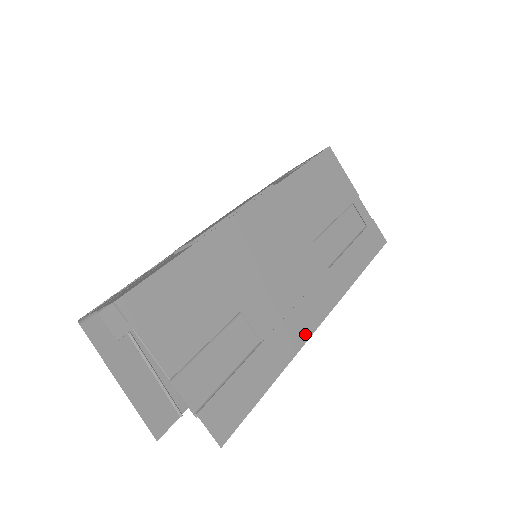
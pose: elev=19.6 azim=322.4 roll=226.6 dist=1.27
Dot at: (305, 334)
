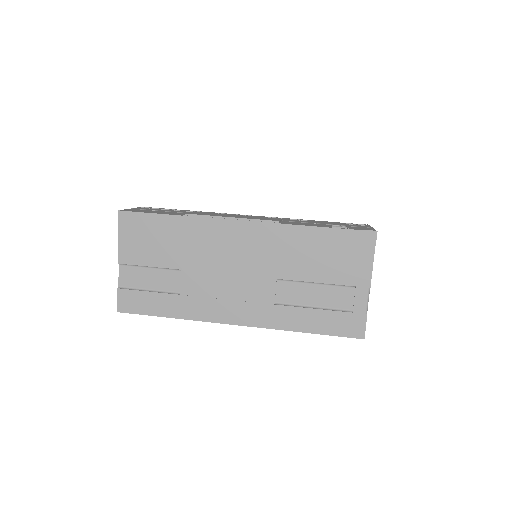
Dot at: (214, 318)
